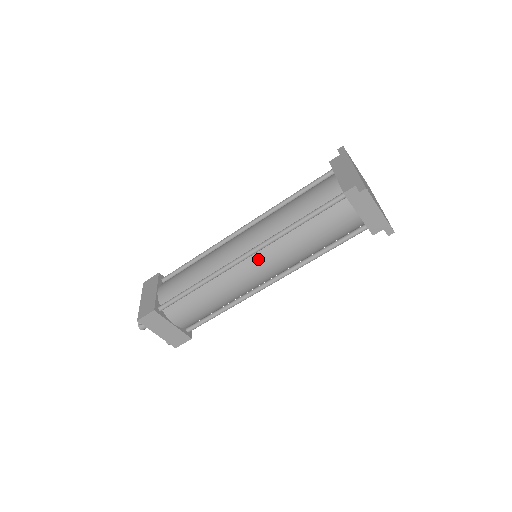
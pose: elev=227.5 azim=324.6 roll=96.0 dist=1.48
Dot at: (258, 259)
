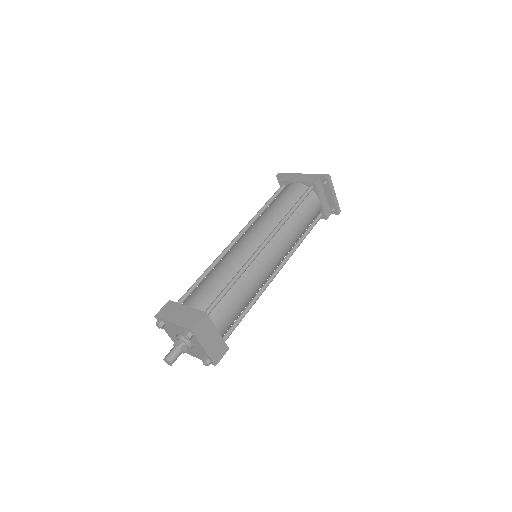
Dot at: (273, 245)
